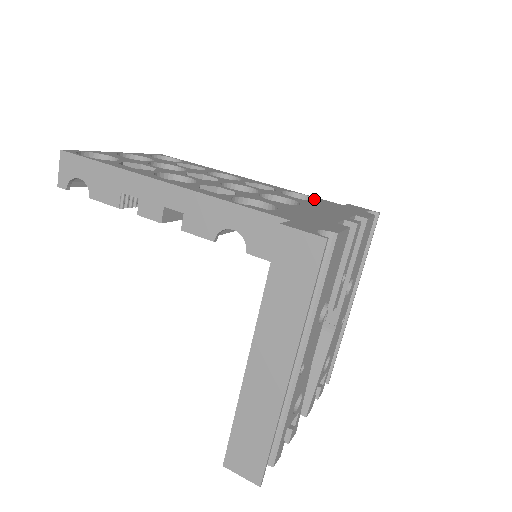
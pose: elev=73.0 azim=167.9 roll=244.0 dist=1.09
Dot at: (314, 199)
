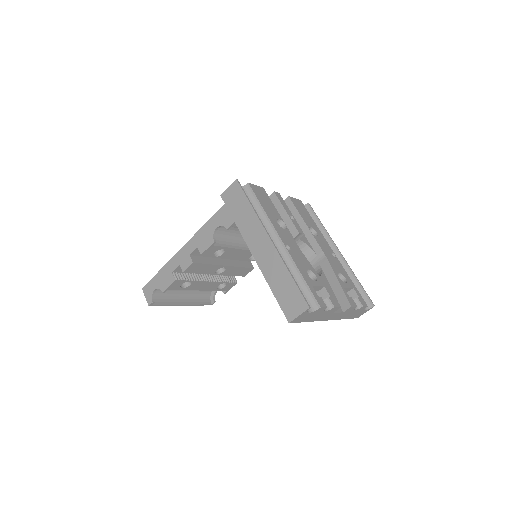
Dot at: occluded
